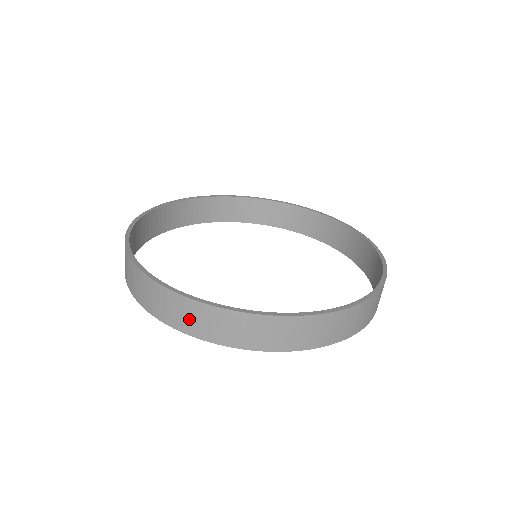
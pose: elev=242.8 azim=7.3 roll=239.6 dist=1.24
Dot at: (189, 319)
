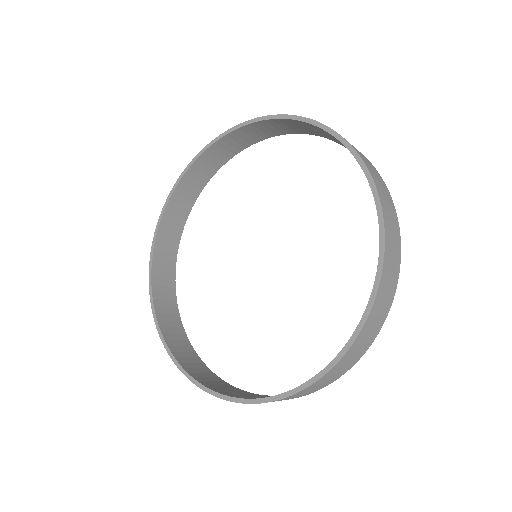
Dot at: occluded
